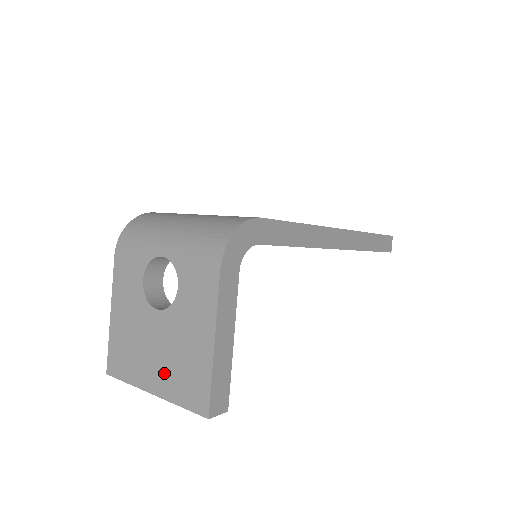
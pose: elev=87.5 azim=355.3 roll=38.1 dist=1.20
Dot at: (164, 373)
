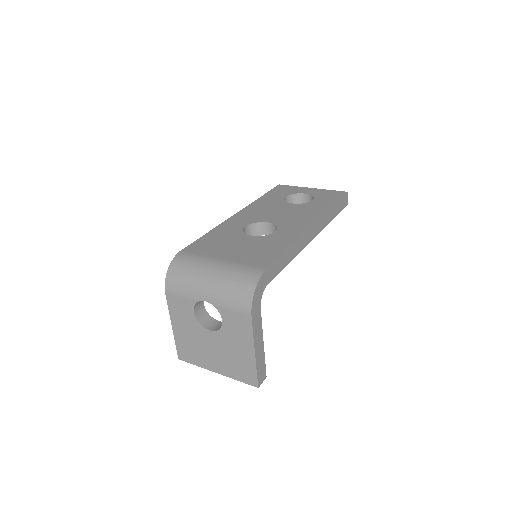
Dot at: (223, 364)
